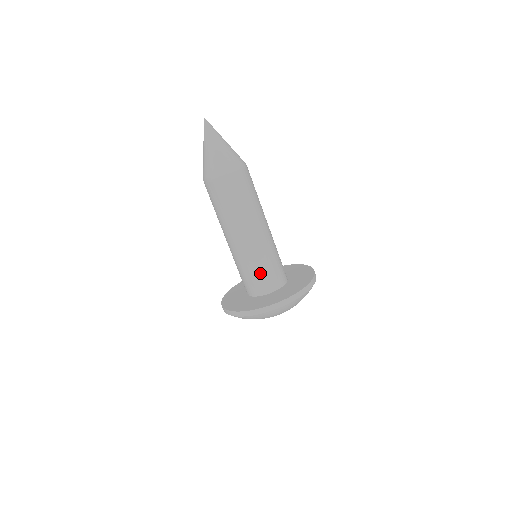
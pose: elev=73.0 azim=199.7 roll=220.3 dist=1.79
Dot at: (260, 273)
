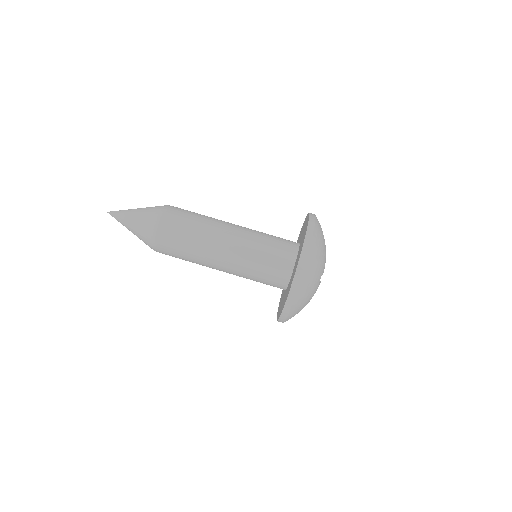
Dot at: (262, 279)
